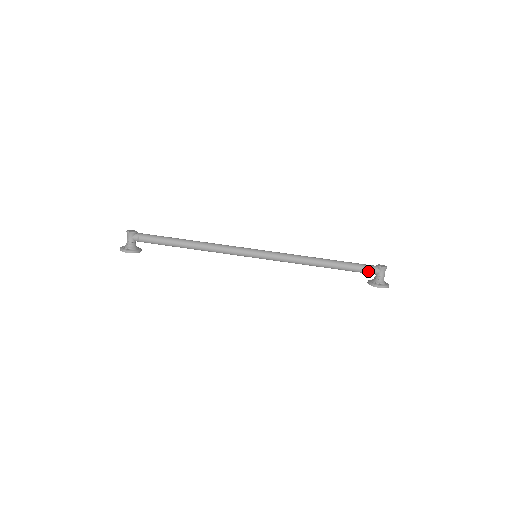
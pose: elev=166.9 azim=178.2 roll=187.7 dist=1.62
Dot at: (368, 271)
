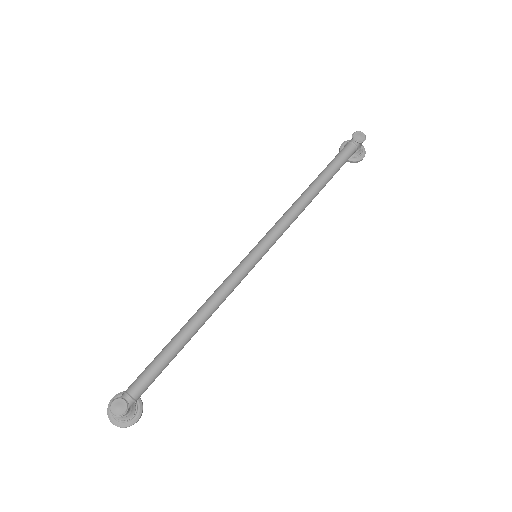
Dot at: occluded
